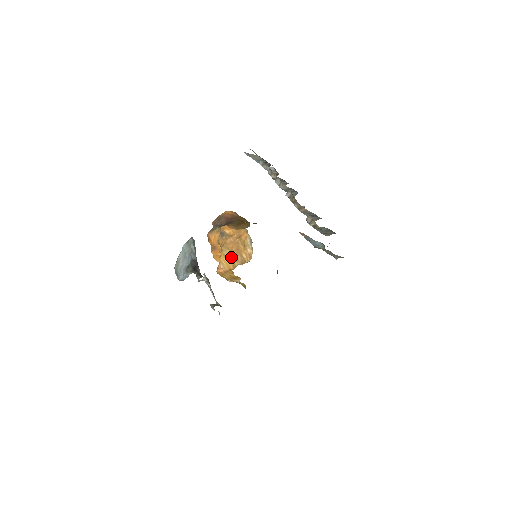
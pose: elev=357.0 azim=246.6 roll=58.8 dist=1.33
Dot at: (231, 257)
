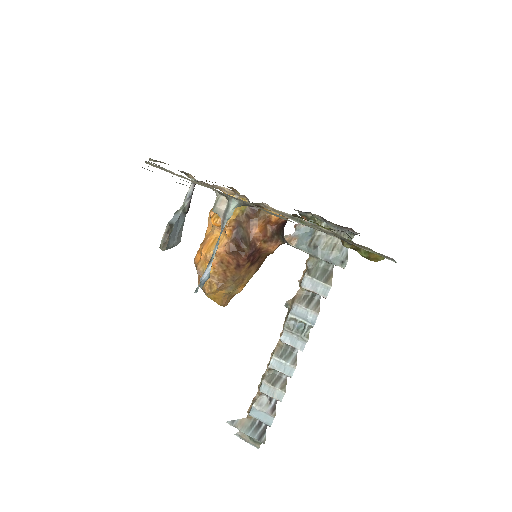
Dot at: occluded
